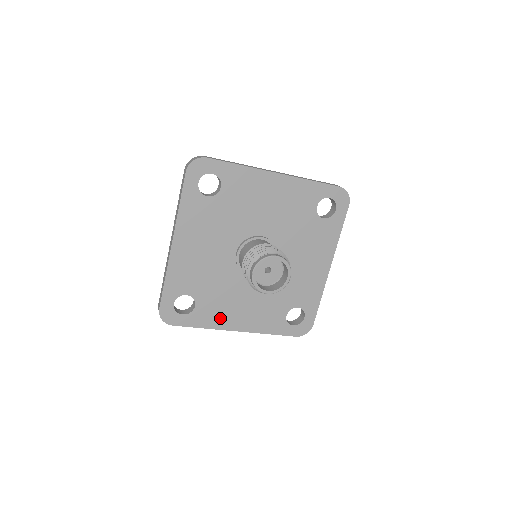
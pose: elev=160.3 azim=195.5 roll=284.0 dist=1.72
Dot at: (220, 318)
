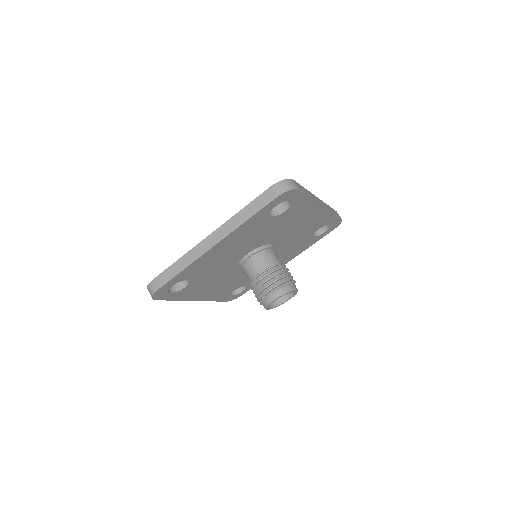
Dot at: (193, 294)
